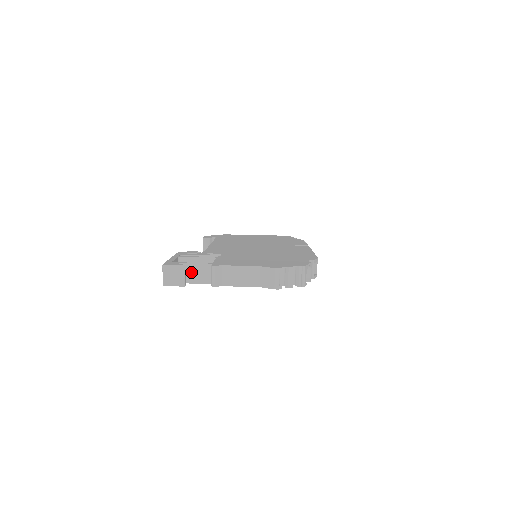
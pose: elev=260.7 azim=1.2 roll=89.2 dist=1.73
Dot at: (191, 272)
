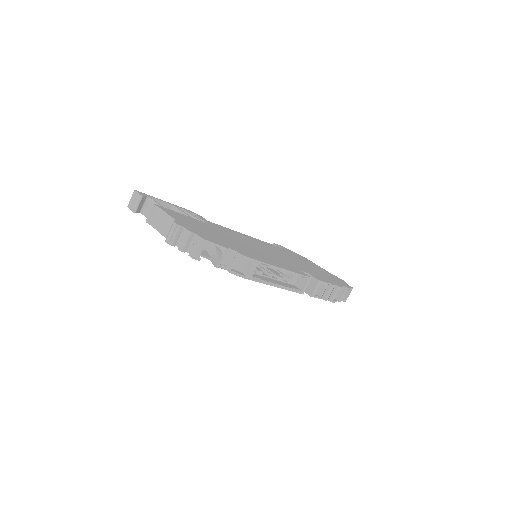
Dot at: occluded
